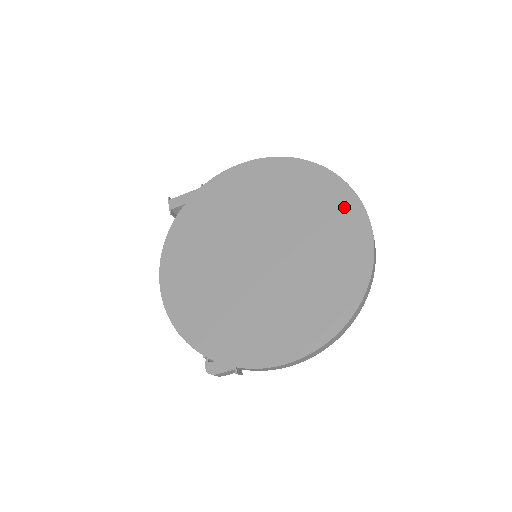
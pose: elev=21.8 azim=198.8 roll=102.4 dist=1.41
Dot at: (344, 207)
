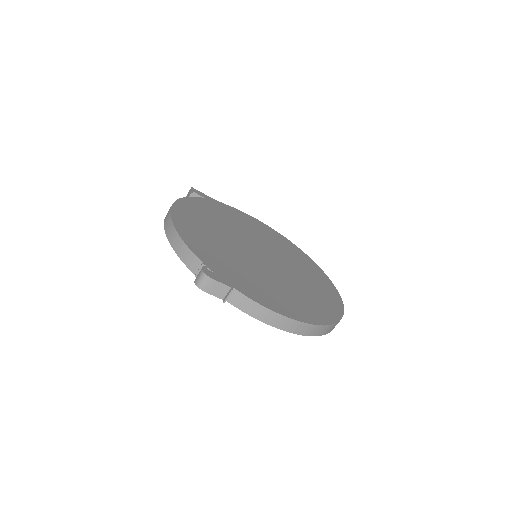
Dot at: (324, 280)
